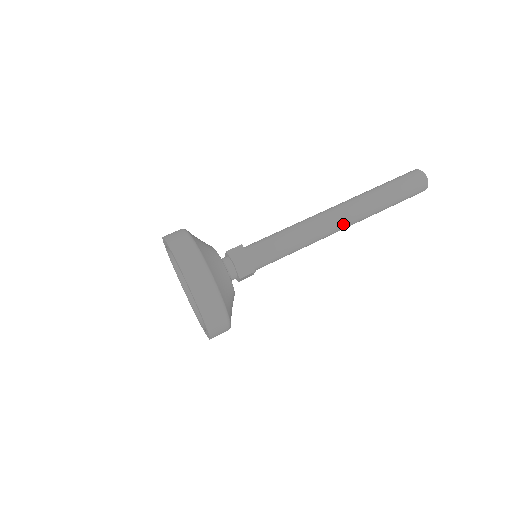
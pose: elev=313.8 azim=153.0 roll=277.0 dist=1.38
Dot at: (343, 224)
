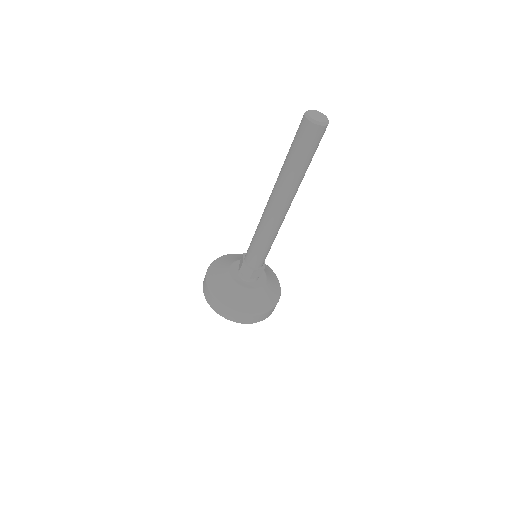
Dot at: (288, 208)
